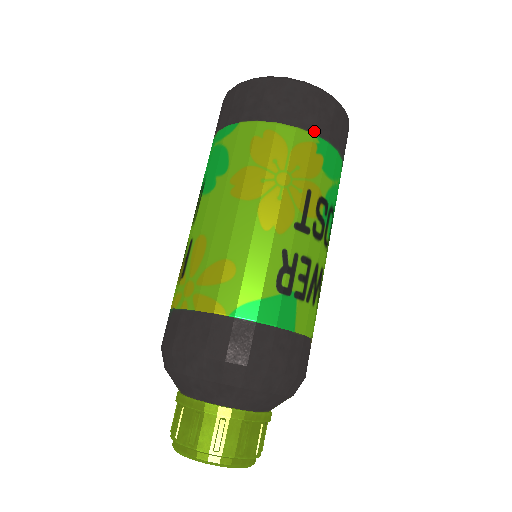
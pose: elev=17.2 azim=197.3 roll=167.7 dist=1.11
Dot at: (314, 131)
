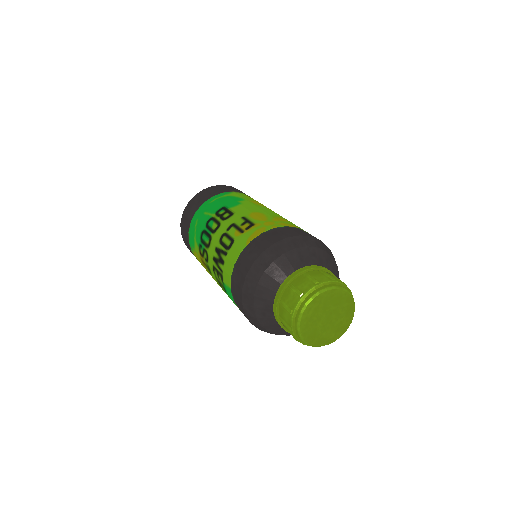
Dot at: occluded
